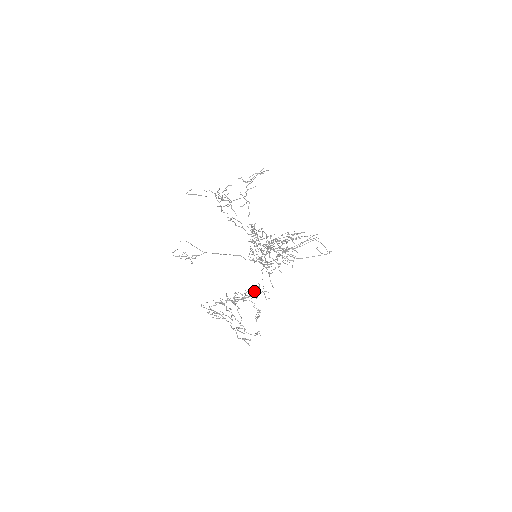
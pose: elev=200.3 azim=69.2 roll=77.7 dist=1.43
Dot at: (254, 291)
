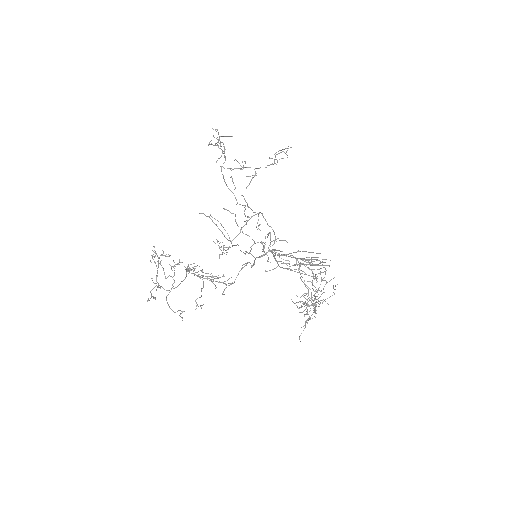
Dot at: (217, 277)
